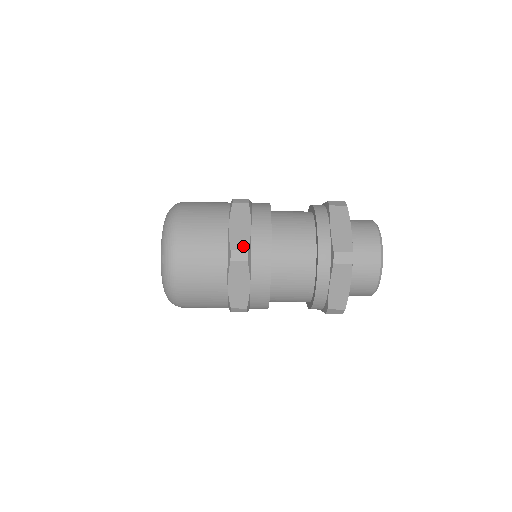
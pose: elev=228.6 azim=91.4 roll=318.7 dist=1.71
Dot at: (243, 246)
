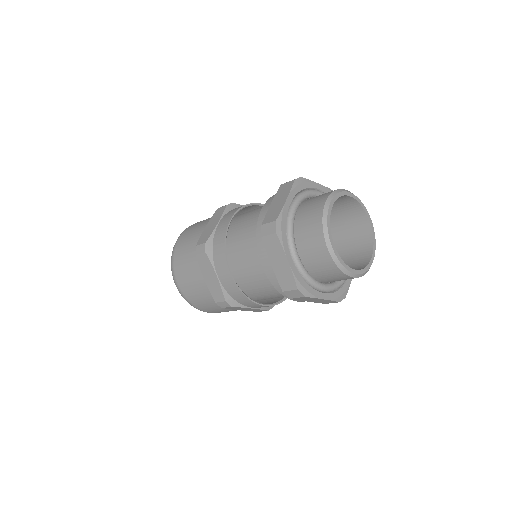
Dot at: (221, 298)
